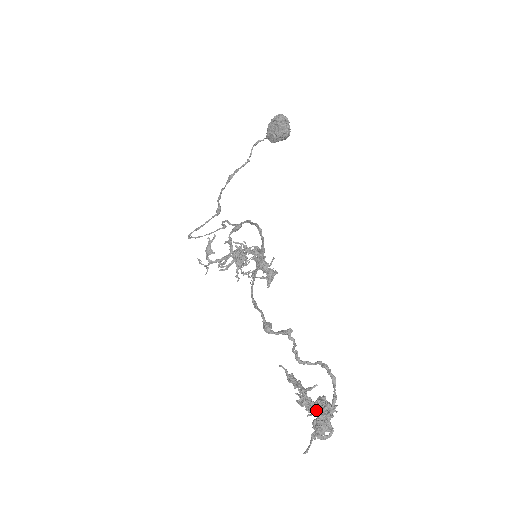
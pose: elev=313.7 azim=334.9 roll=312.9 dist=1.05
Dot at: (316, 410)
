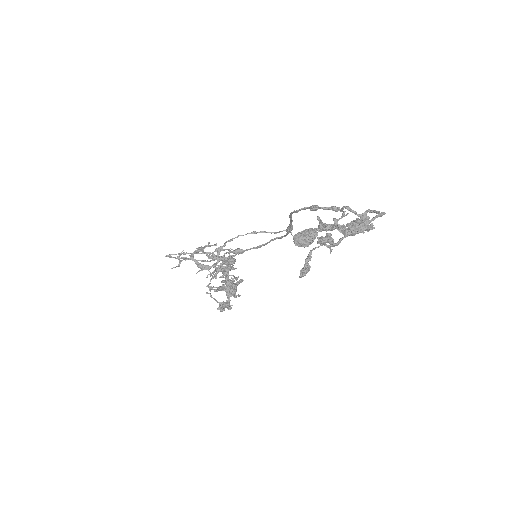
Dot at: (349, 229)
